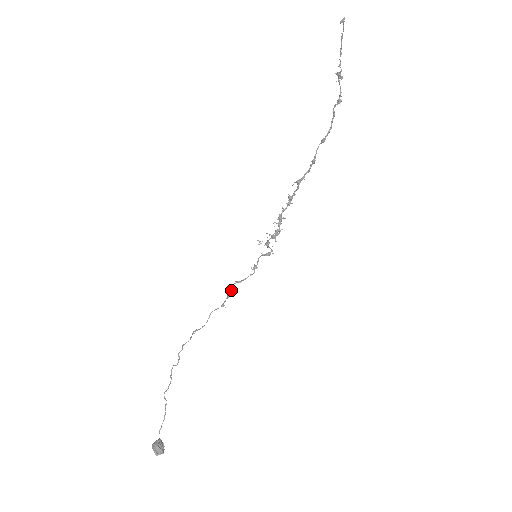
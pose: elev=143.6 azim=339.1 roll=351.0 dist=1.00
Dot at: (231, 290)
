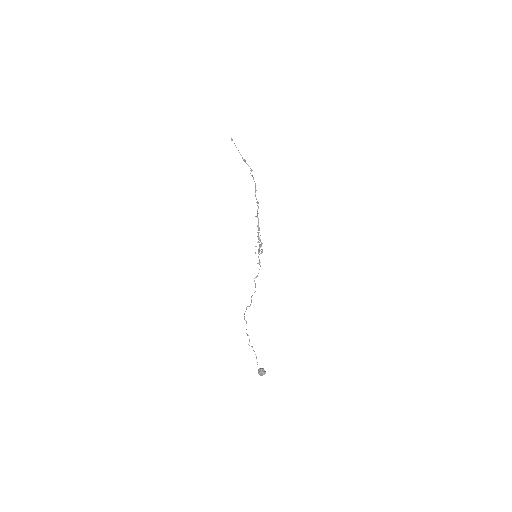
Dot at: (255, 283)
